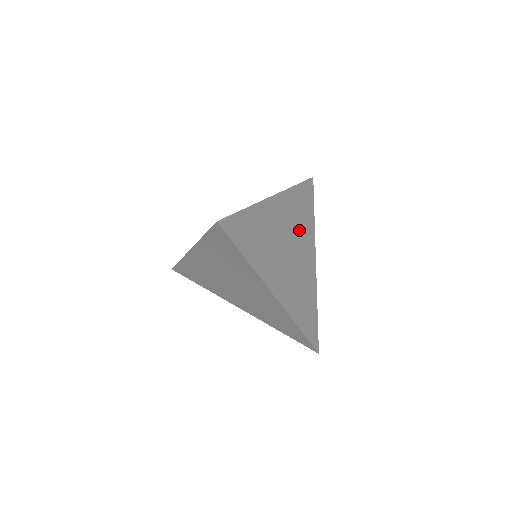
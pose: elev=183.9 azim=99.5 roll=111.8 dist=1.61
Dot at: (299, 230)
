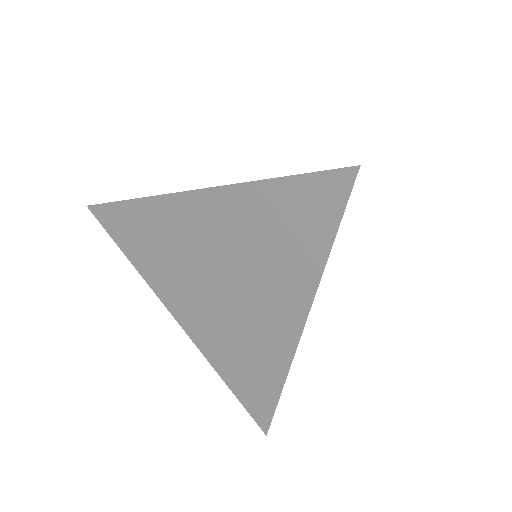
Dot at: occluded
